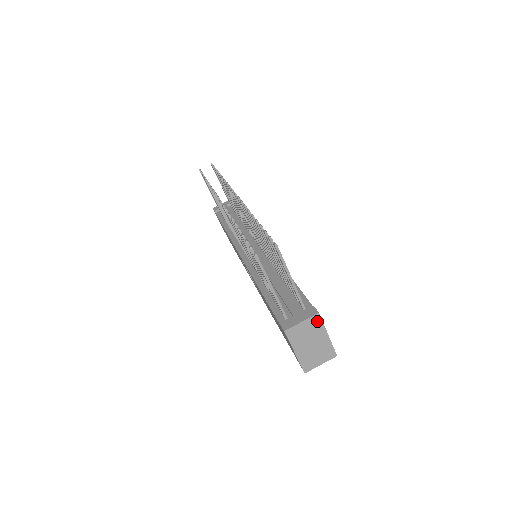
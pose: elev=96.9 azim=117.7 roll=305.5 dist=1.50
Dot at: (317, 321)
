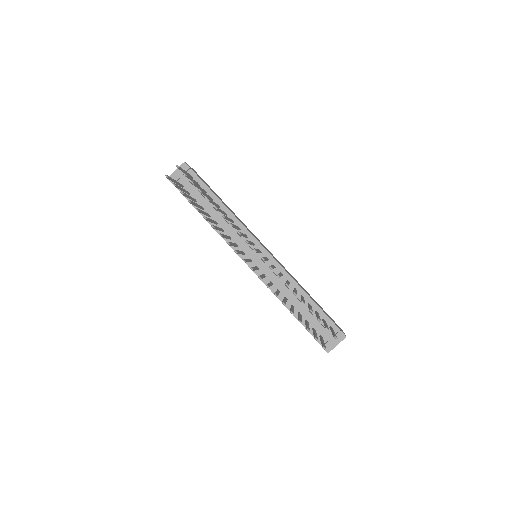
Dot at: occluded
